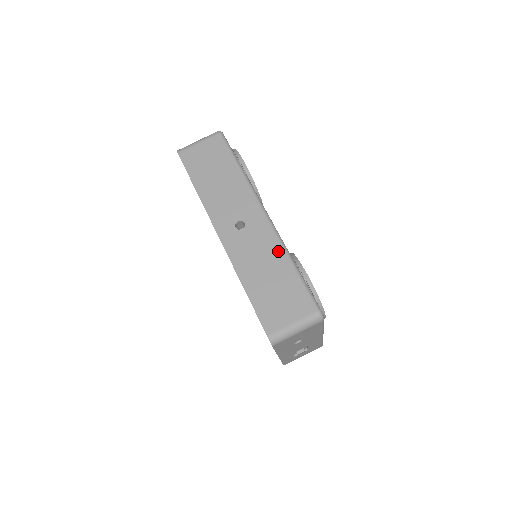
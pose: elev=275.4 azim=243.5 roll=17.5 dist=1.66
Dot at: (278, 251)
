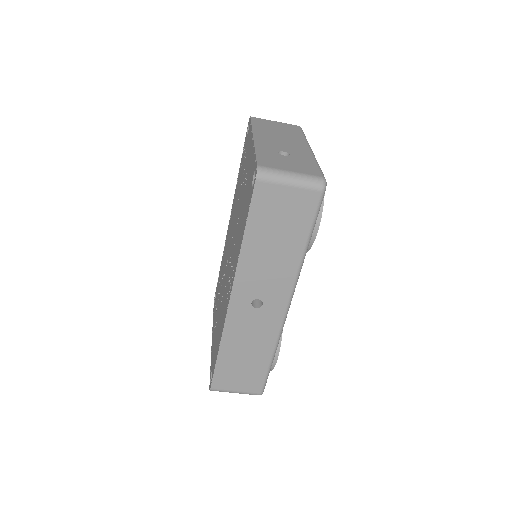
Dot at: (270, 343)
